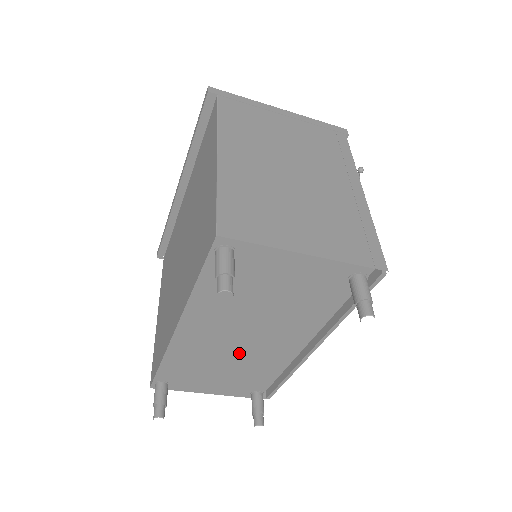
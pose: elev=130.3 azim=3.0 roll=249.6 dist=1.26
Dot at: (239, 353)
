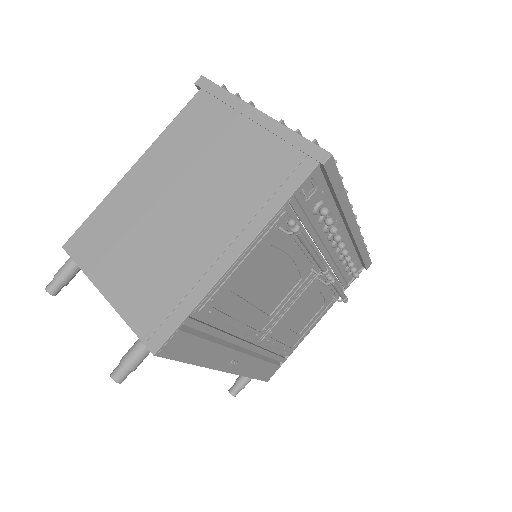
Dot at: occluded
